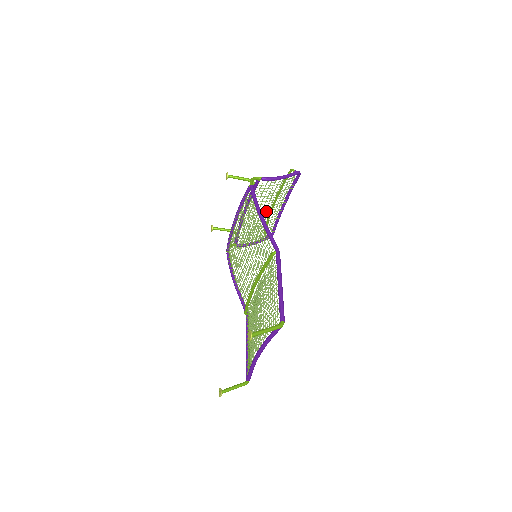
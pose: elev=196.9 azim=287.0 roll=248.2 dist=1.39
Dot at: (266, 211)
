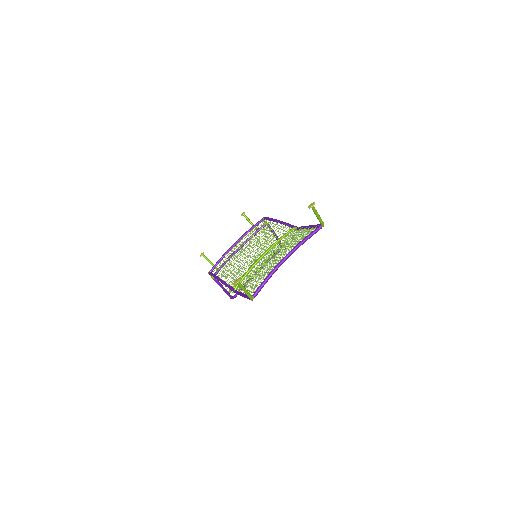
Dot at: occluded
